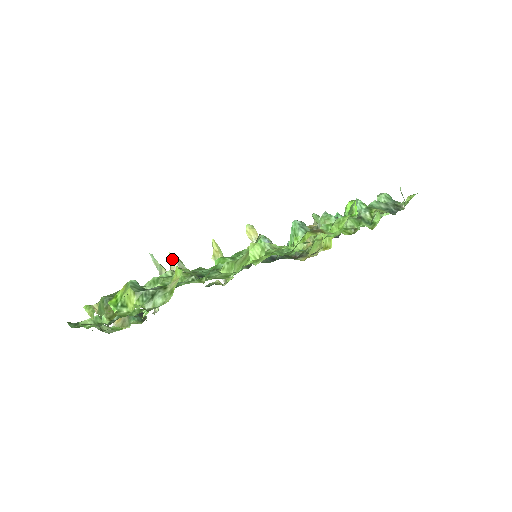
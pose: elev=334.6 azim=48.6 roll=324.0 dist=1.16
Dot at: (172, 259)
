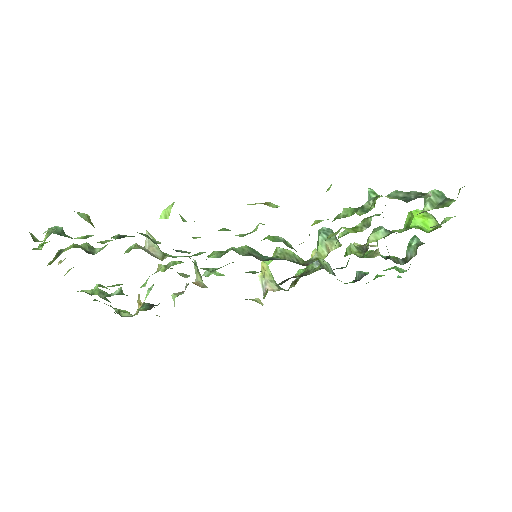
Dot at: occluded
